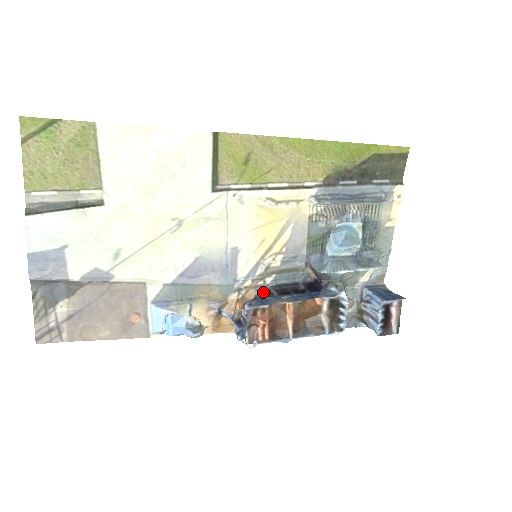
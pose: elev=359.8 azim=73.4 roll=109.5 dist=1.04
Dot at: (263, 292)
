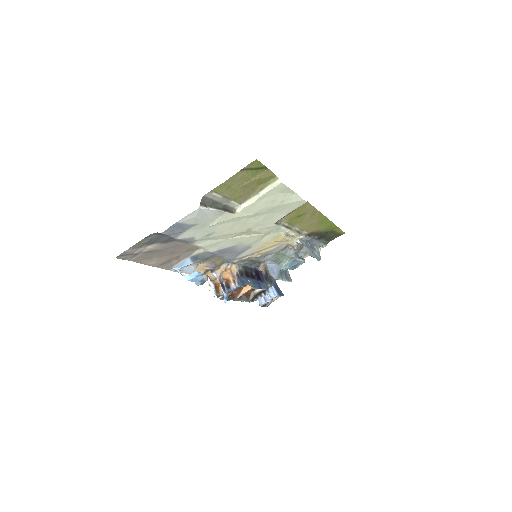
Dot at: (240, 271)
